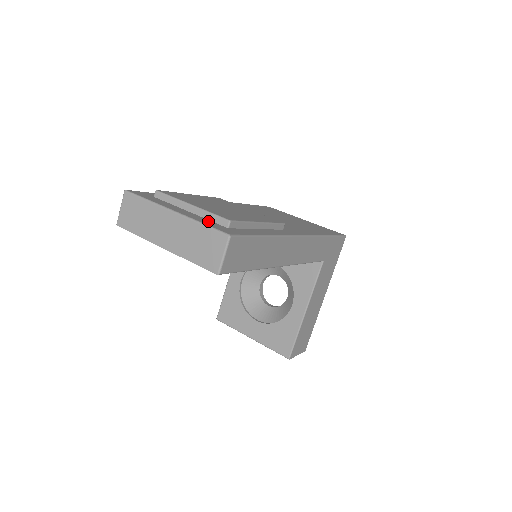
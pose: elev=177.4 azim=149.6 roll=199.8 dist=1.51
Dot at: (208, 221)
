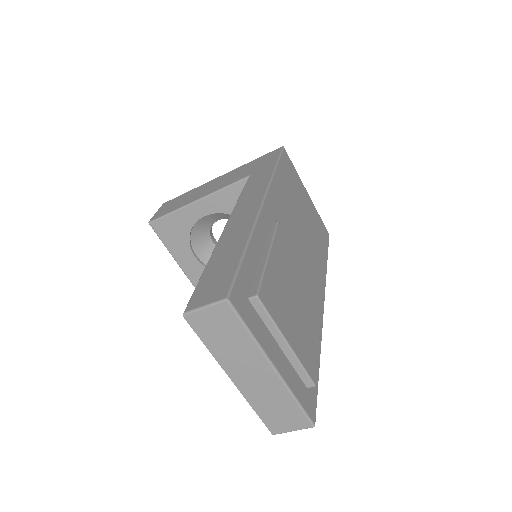
Dot at: (296, 379)
